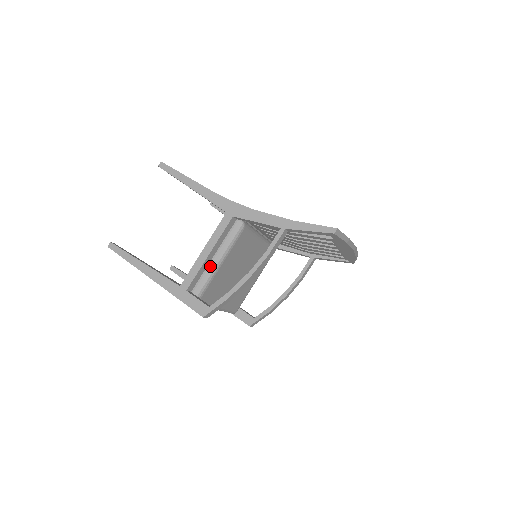
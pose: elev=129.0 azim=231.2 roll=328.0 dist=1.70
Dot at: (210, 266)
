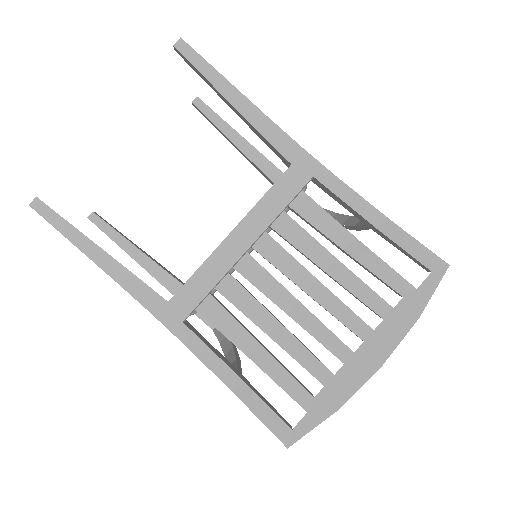
Dot at: occluded
